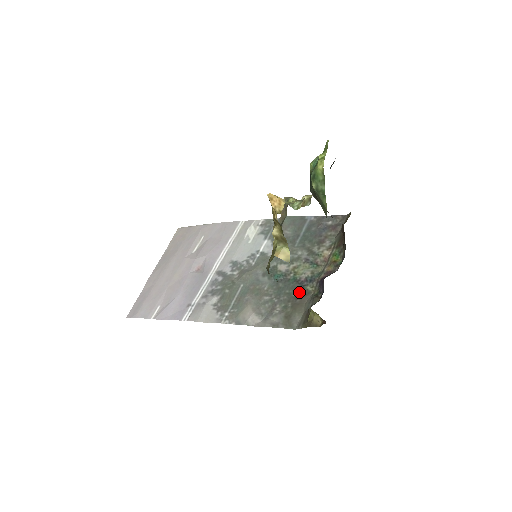
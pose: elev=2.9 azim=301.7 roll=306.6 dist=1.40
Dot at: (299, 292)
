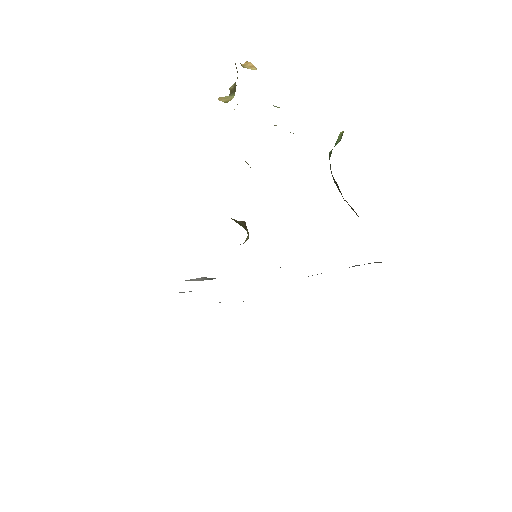
Dot at: occluded
